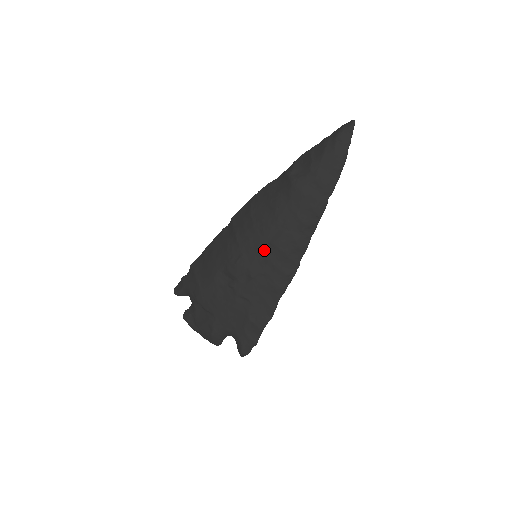
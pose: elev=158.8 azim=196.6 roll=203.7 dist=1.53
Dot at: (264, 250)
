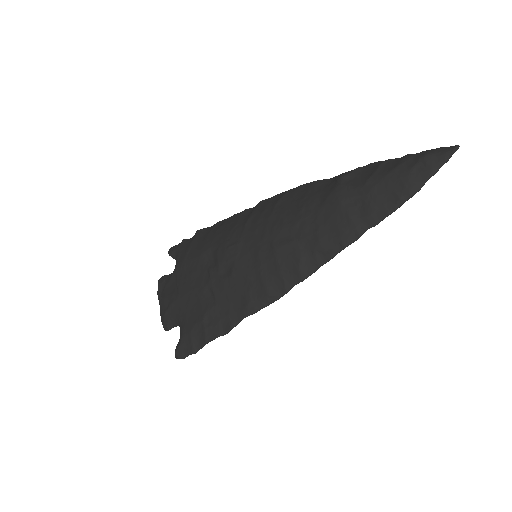
Dot at: (261, 249)
